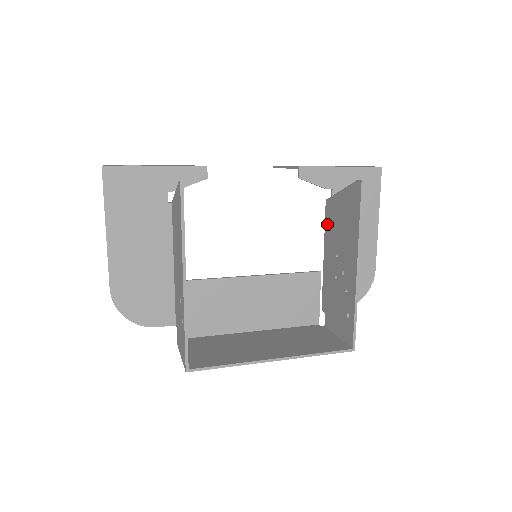
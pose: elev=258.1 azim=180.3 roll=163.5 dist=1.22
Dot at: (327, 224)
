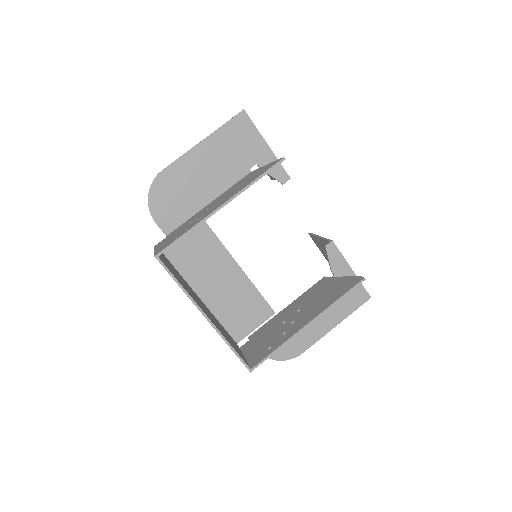
Dot at: (310, 290)
